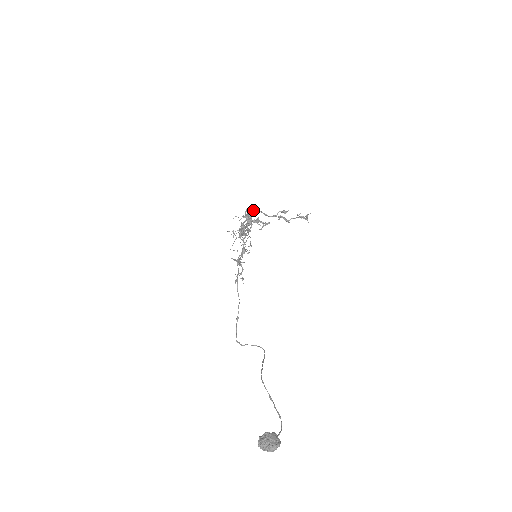
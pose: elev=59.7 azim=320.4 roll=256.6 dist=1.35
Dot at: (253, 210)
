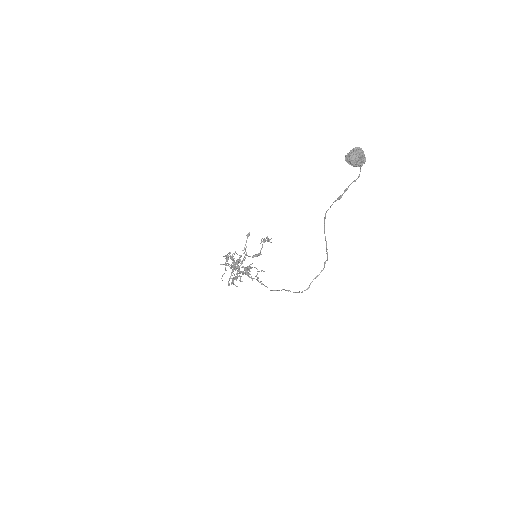
Dot at: occluded
